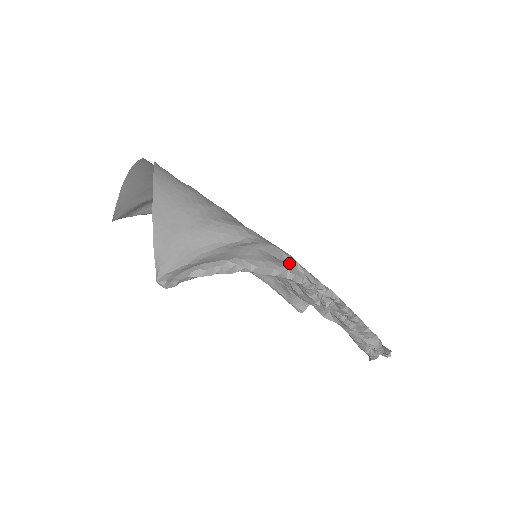
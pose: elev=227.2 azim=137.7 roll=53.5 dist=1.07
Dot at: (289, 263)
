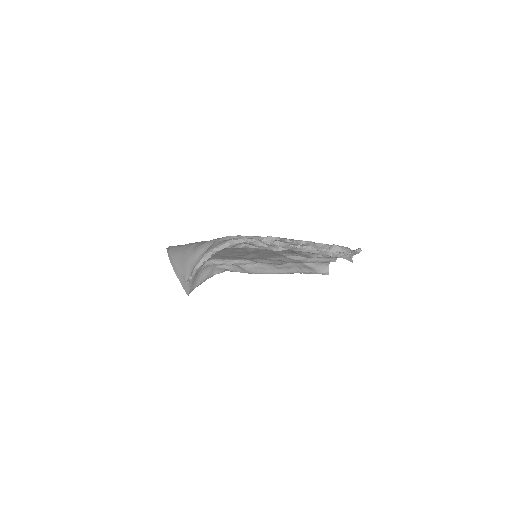
Dot at: occluded
